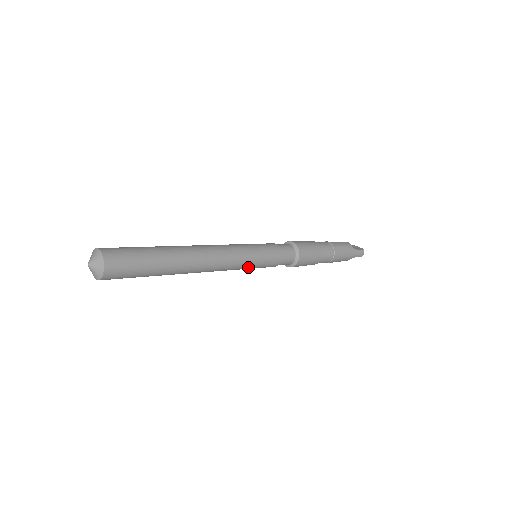
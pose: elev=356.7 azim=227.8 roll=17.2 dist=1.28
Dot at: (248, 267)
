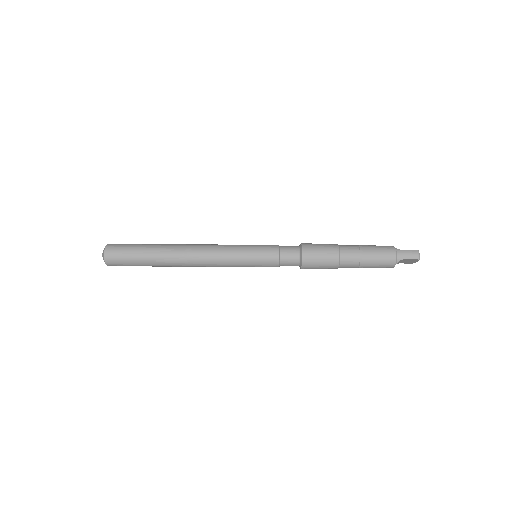
Dot at: (241, 261)
